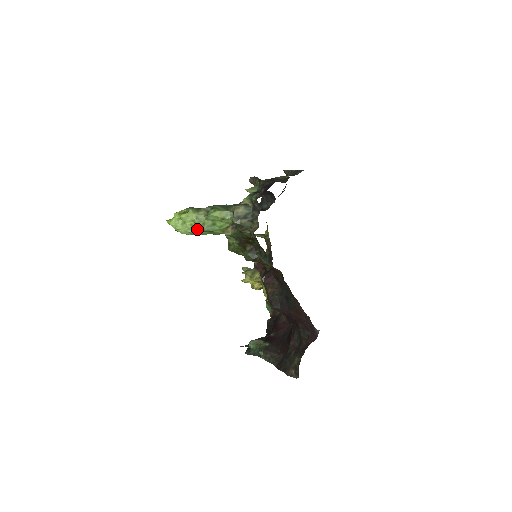
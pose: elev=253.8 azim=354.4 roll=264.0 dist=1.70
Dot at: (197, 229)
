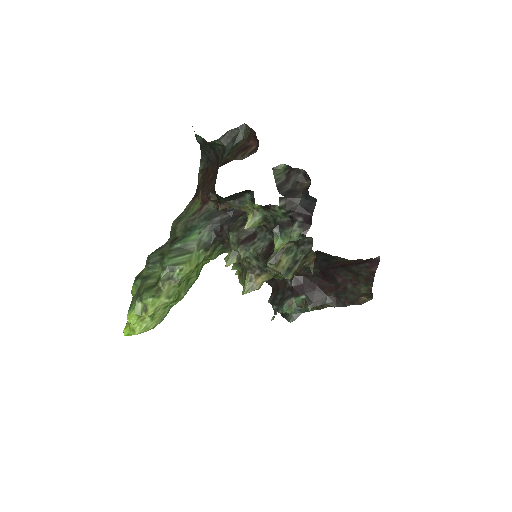
Dot at: (174, 304)
